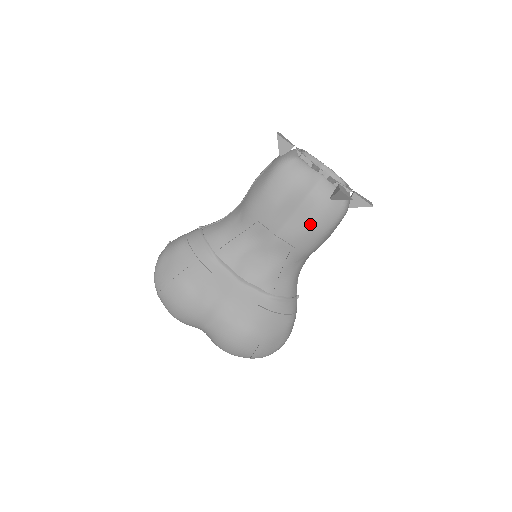
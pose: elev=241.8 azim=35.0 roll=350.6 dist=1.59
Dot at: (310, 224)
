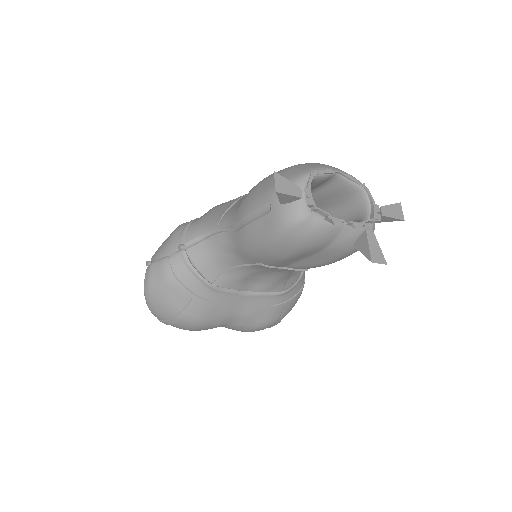
Dot at: (327, 262)
